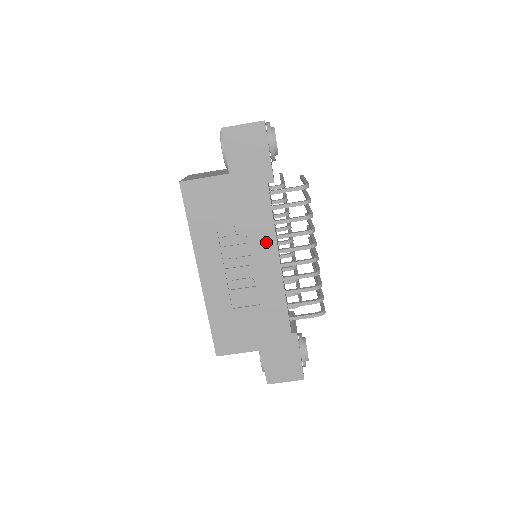
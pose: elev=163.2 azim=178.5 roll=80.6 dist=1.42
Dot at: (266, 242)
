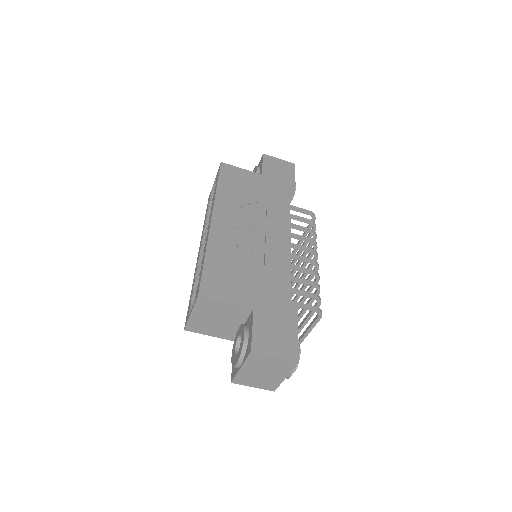
Dot at: (281, 223)
